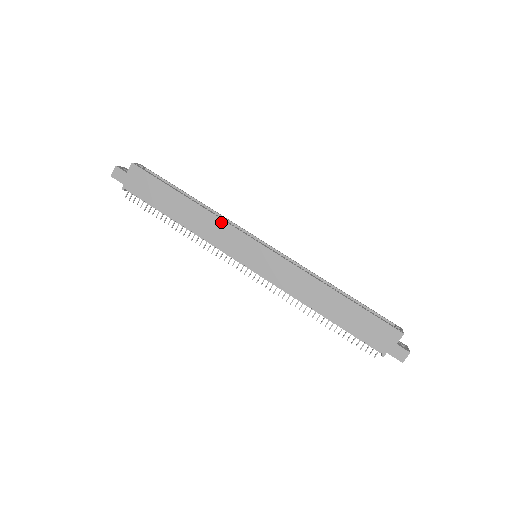
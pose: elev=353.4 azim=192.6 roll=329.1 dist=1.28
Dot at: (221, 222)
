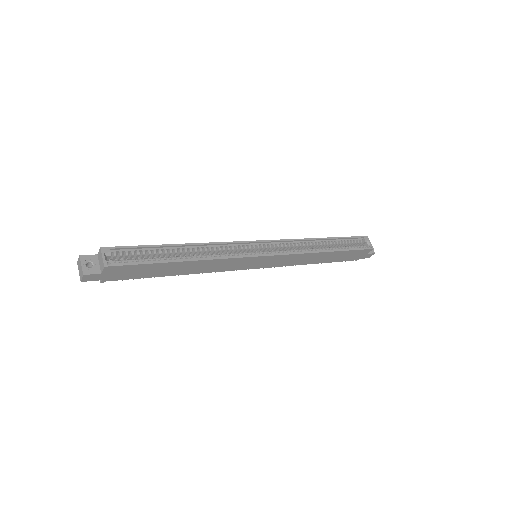
Dot at: (224, 260)
